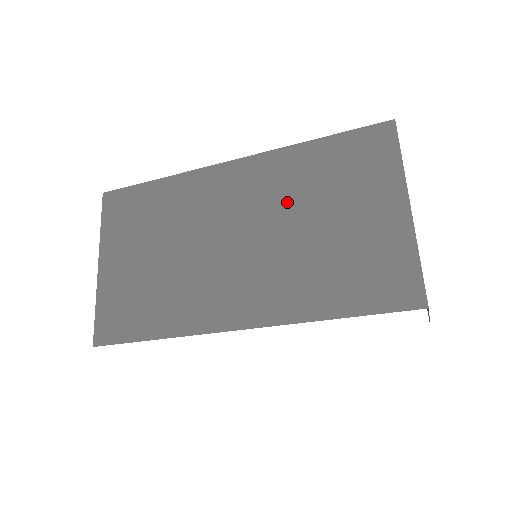
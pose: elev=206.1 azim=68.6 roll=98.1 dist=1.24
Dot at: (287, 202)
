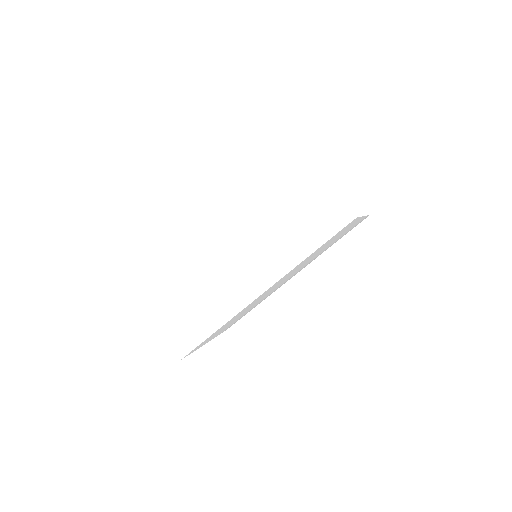
Dot at: occluded
